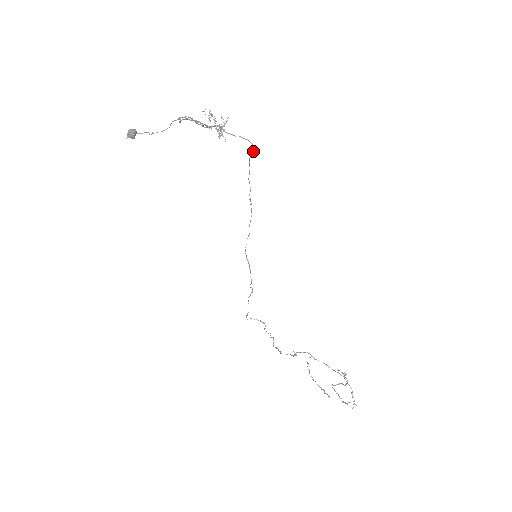
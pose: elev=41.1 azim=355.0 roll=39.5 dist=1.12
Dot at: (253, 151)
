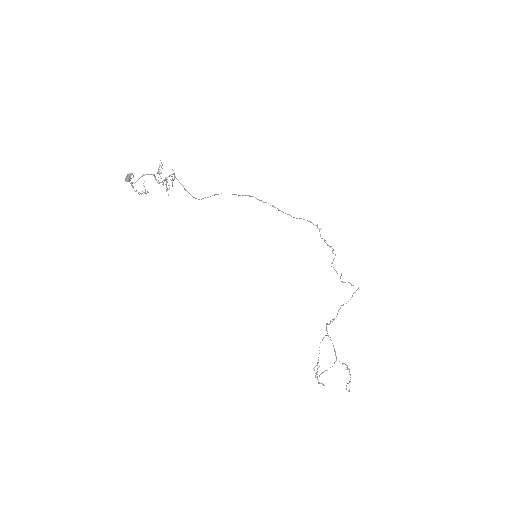
Dot at: (203, 198)
